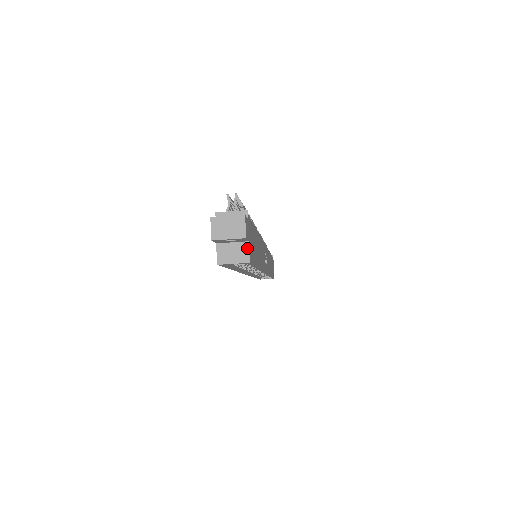
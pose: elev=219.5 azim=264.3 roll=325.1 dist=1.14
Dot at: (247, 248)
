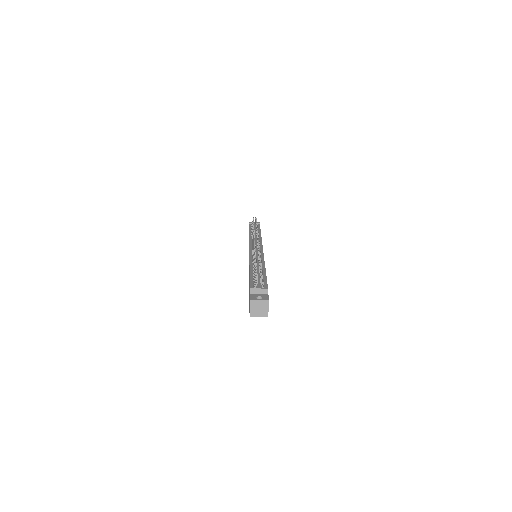
Dot at: occluded
